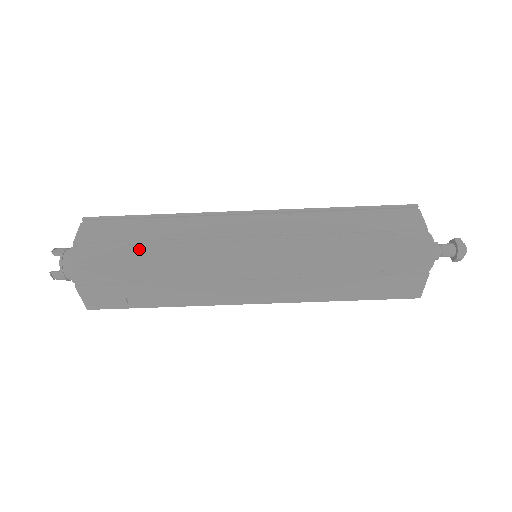
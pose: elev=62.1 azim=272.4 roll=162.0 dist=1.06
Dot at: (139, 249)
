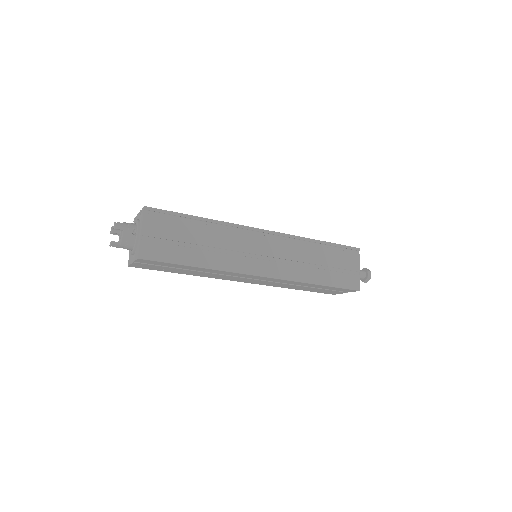
Dot at: (191, 253)
